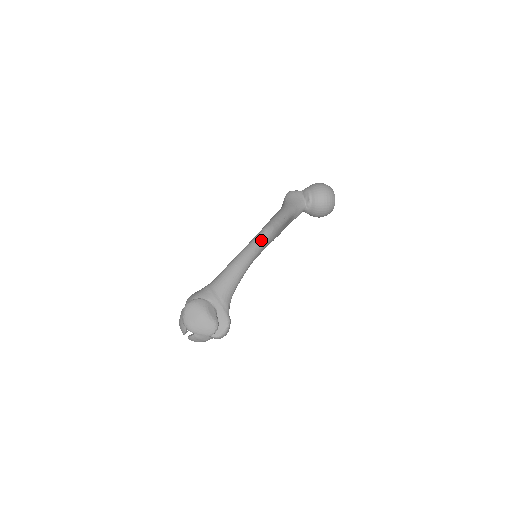
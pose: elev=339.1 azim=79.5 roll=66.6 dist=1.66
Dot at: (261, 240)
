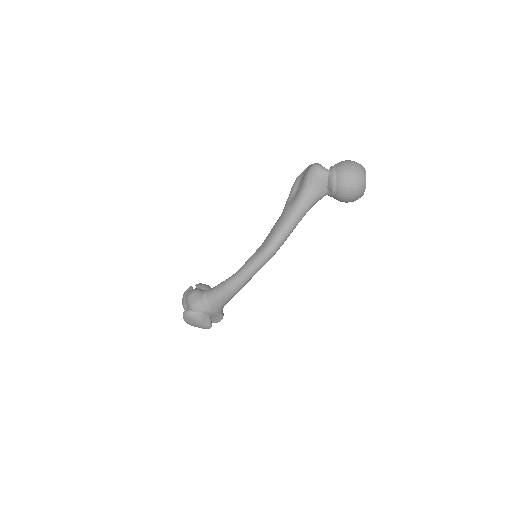
Dot at: (258, 267)
